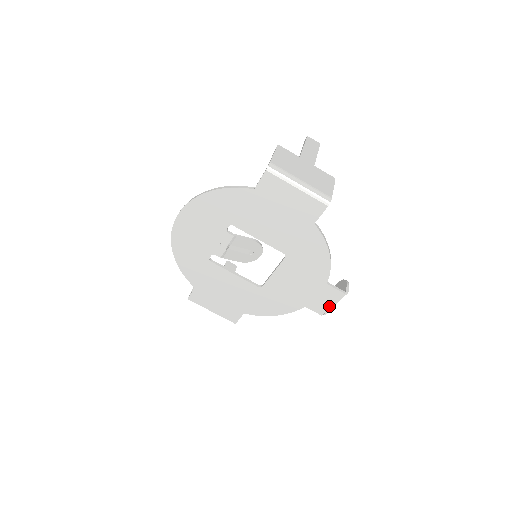
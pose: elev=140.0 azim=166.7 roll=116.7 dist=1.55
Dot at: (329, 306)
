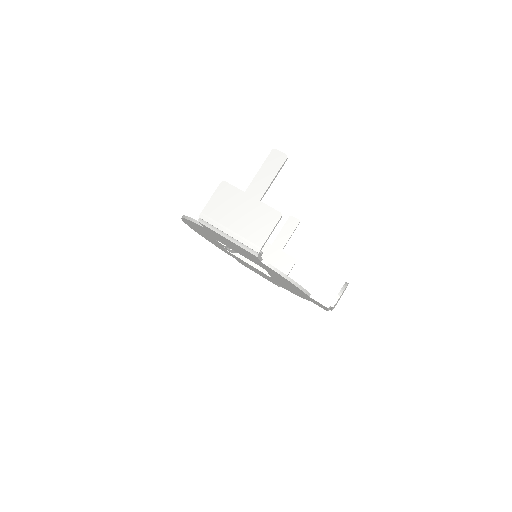
Dot at: (326, 309)
